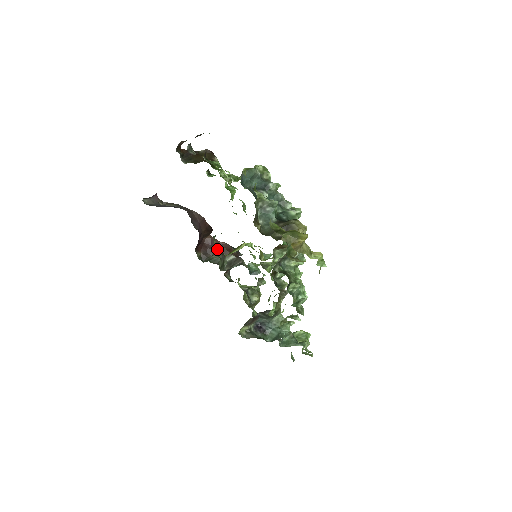
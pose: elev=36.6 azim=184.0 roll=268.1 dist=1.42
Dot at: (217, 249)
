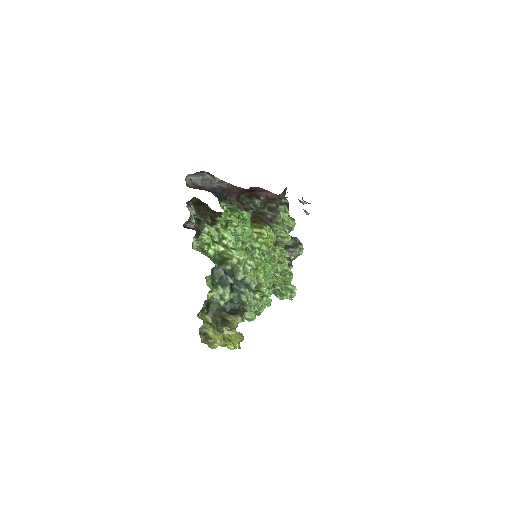
Dot at: occluded
